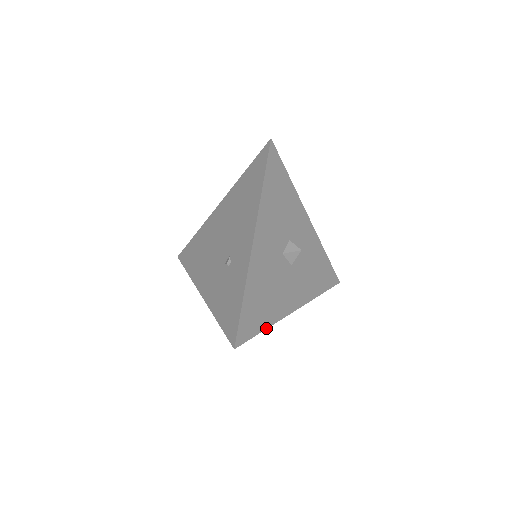
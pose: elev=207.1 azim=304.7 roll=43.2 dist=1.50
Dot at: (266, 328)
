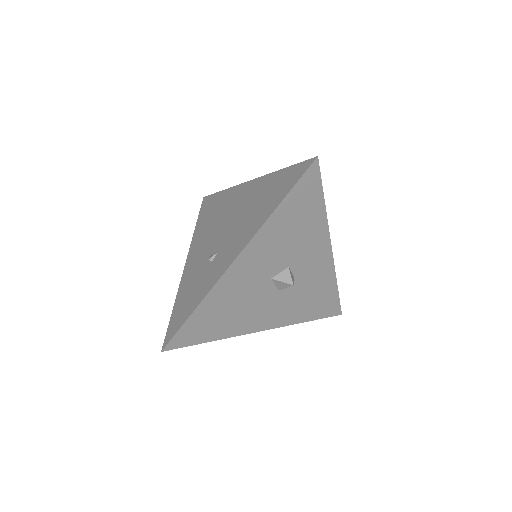
Dot at: (213, 340)
